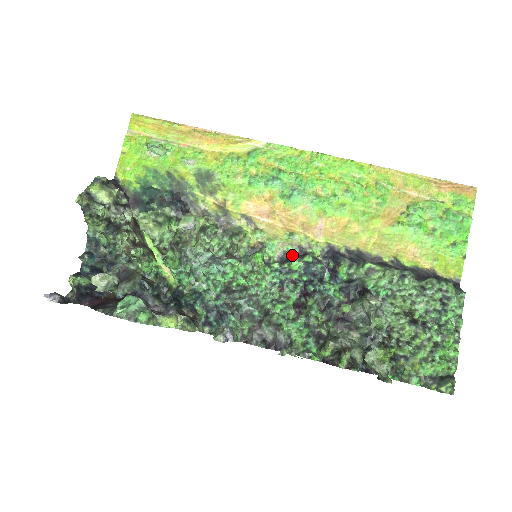
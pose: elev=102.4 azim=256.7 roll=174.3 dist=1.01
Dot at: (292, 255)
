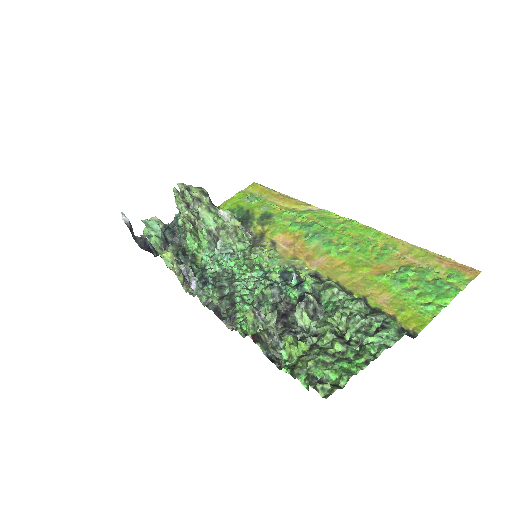
Dot at: occluded
